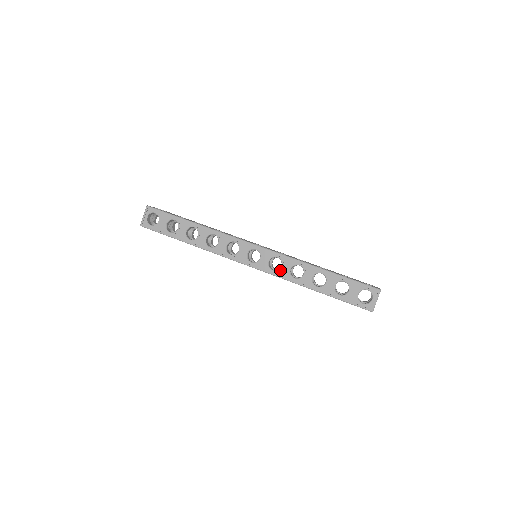
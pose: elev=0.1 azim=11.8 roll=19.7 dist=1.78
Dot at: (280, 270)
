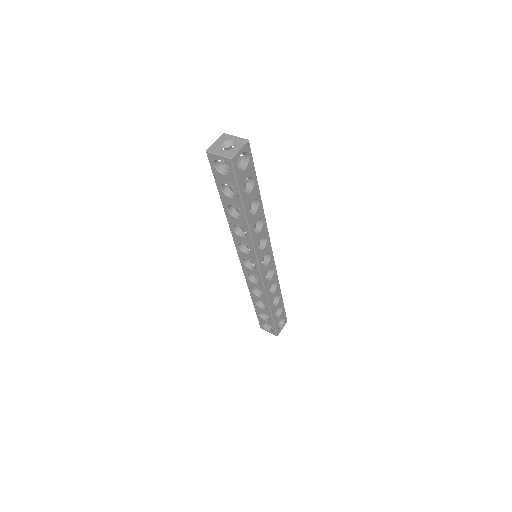
Dot at: (251, 282)
